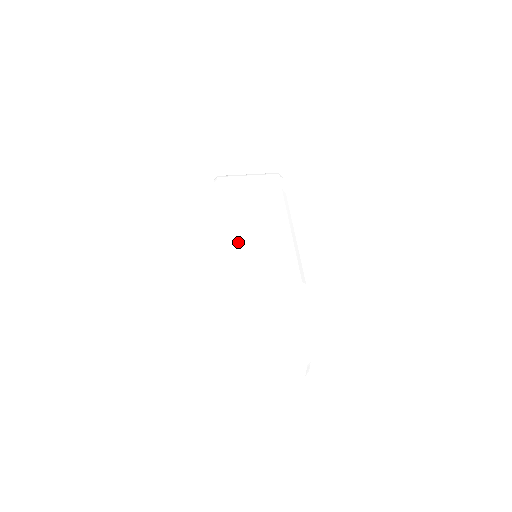
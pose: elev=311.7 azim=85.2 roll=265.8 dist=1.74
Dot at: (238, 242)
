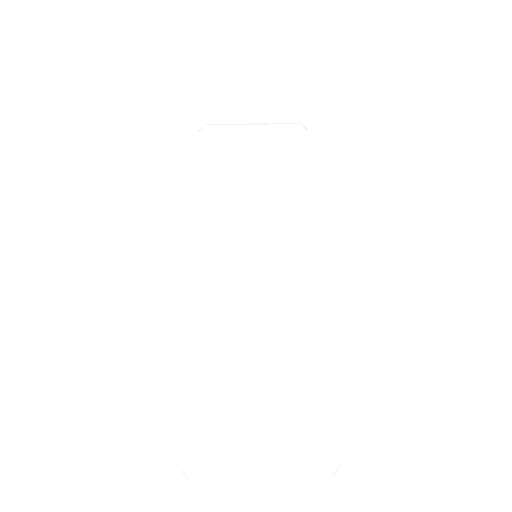
Dot at: (224, 232)
